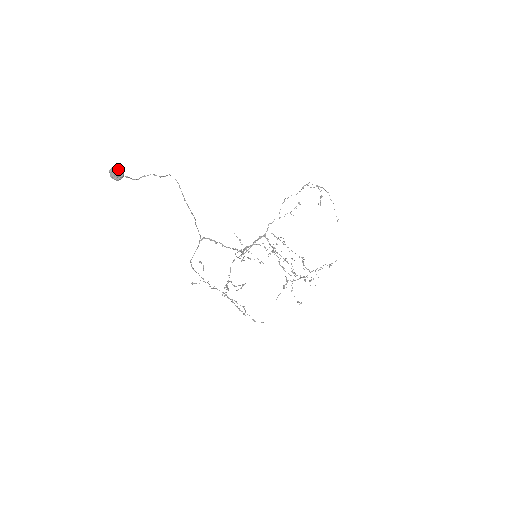
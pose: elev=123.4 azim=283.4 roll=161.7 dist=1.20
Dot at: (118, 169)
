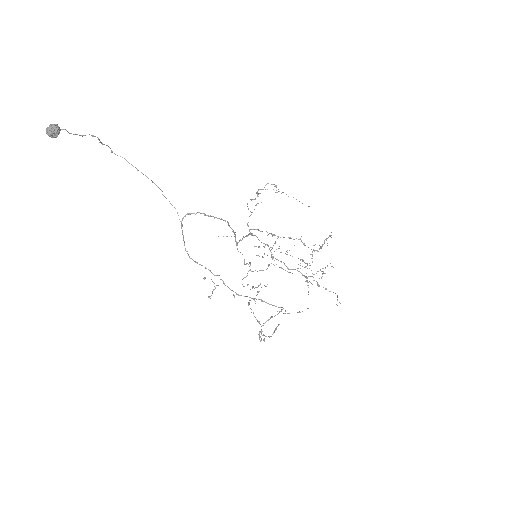
Dot at: (52, 124)
